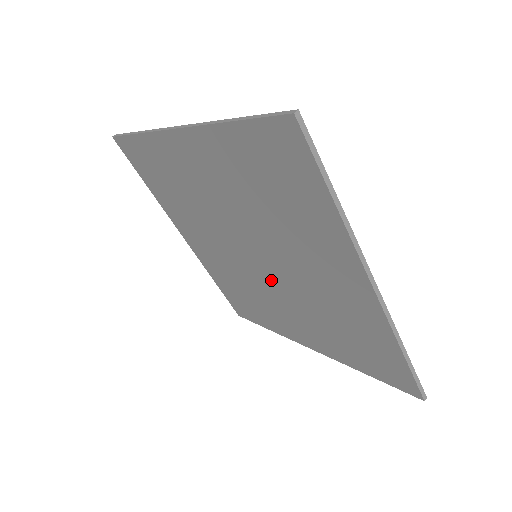
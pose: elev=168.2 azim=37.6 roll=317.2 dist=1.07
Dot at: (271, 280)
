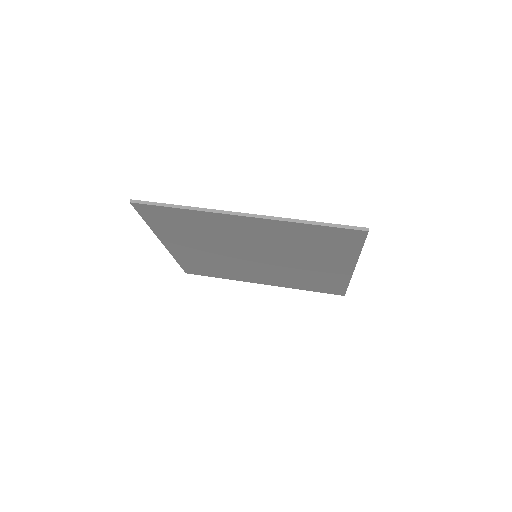
Dot at: (261, 264)
